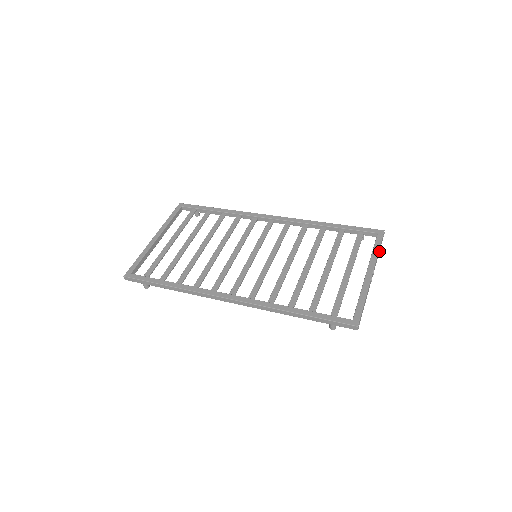
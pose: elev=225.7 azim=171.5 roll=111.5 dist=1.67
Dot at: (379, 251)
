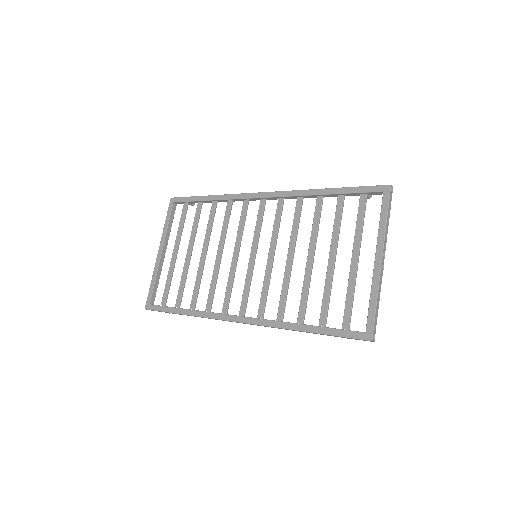
Dot at: occluded
